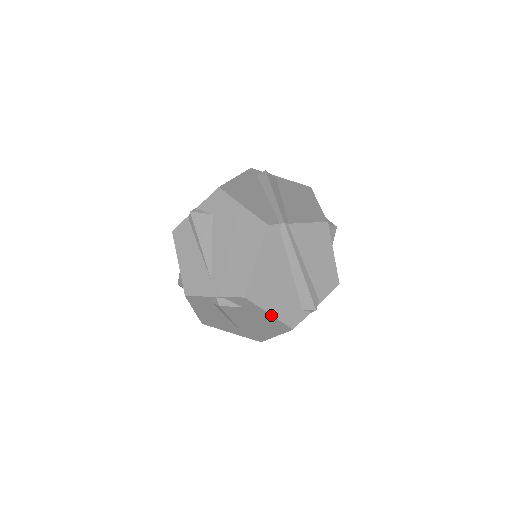
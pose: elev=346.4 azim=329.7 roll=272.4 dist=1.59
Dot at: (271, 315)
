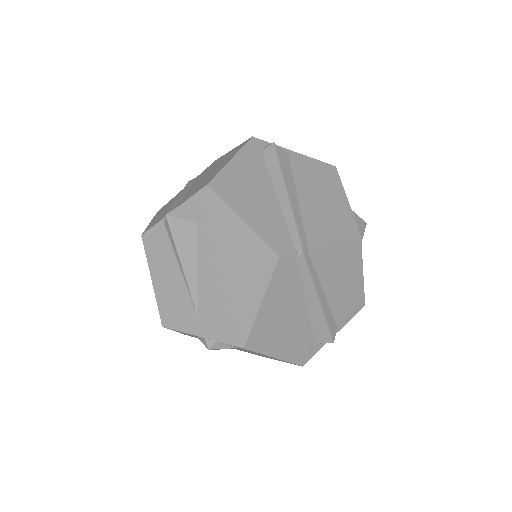
Dot at: (276, 358)
